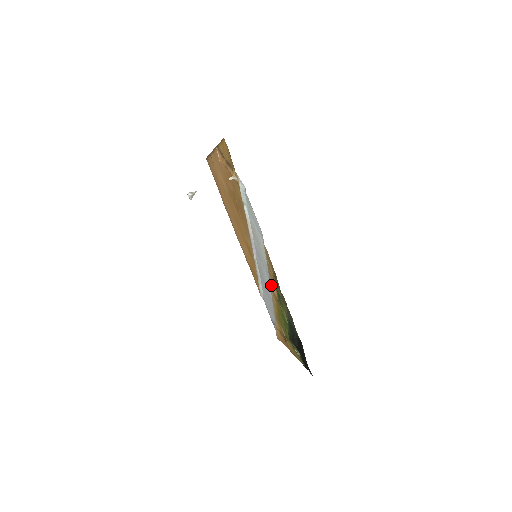
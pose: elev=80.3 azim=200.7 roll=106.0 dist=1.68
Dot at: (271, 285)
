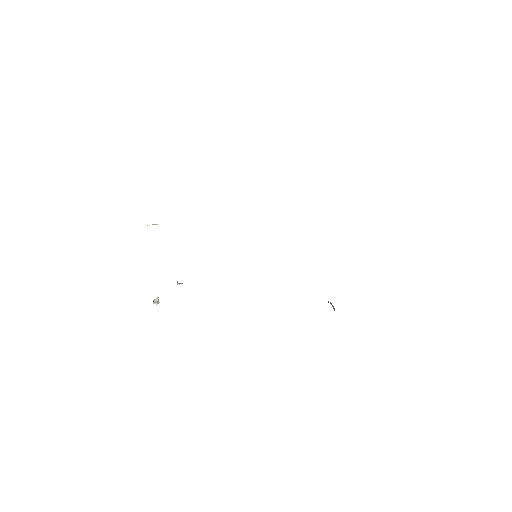
Dot at: occluded
